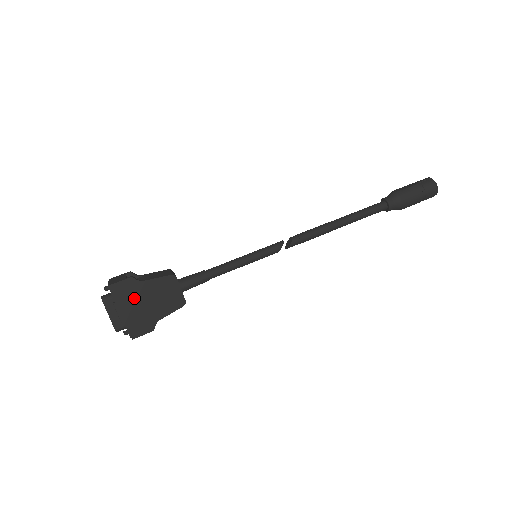
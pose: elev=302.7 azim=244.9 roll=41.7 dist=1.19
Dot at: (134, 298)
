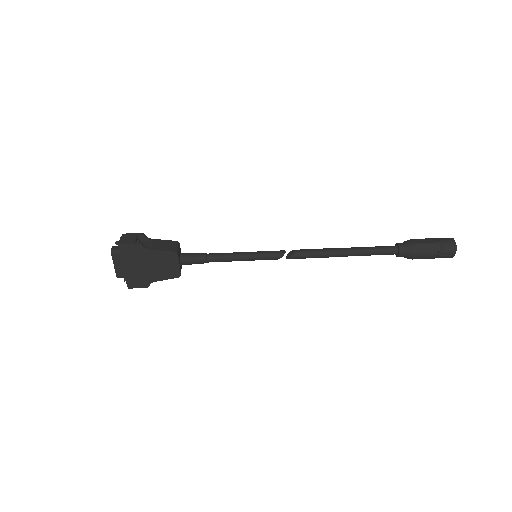
Dot at: (137, 260)
